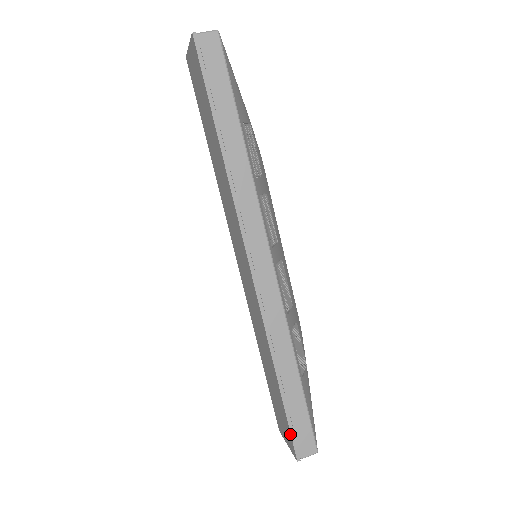
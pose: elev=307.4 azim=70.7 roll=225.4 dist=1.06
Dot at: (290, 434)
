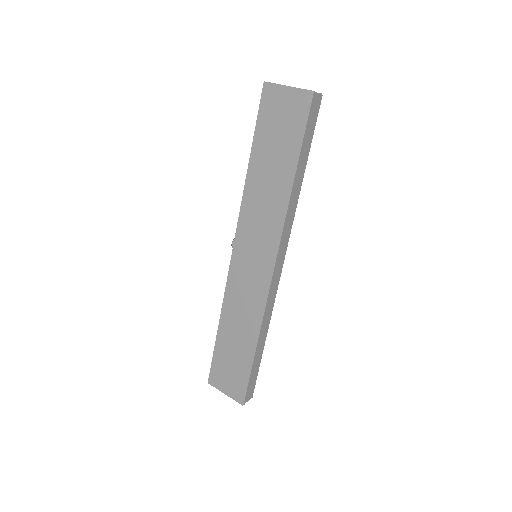
Dot at: (246, 387)
